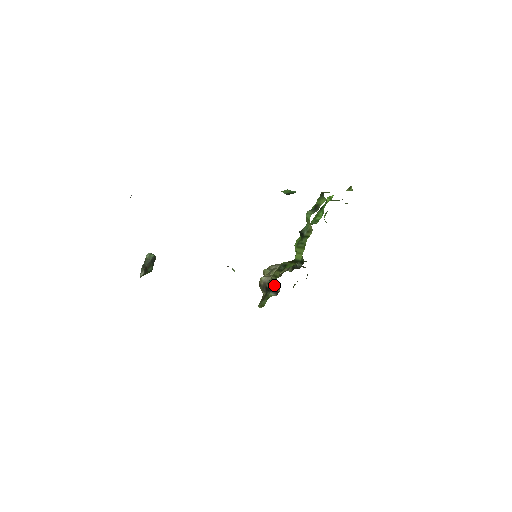
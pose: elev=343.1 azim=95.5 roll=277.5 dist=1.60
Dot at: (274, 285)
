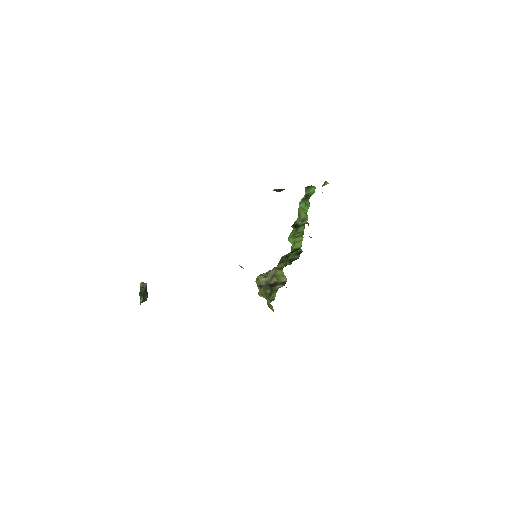
Dot at: (279, 278)
